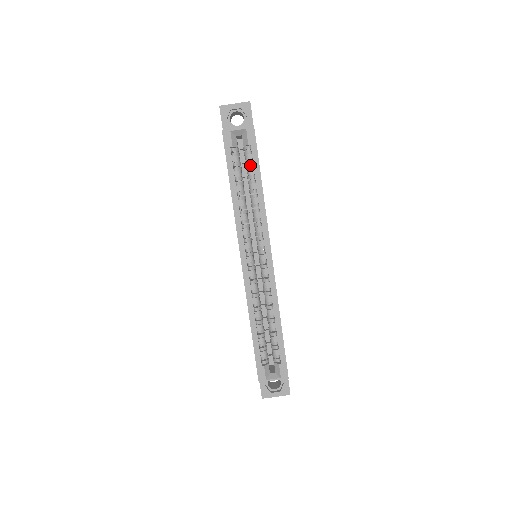
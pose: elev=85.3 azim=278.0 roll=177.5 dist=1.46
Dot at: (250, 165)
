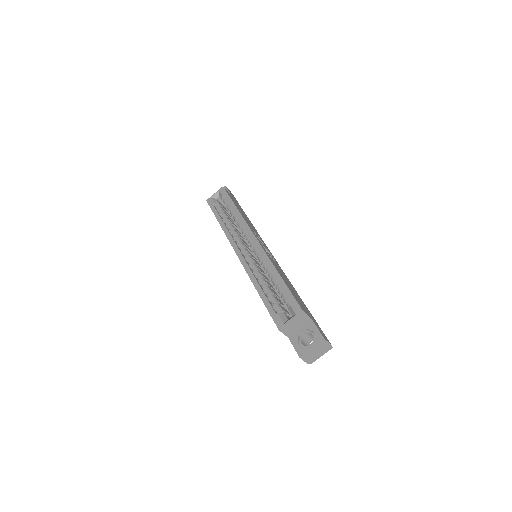
Dot at: (228, 205)
